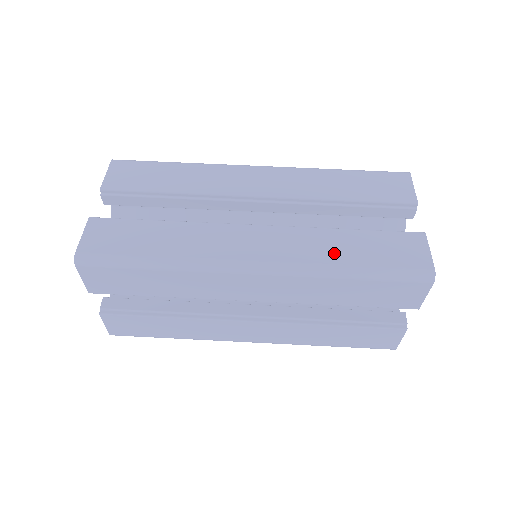
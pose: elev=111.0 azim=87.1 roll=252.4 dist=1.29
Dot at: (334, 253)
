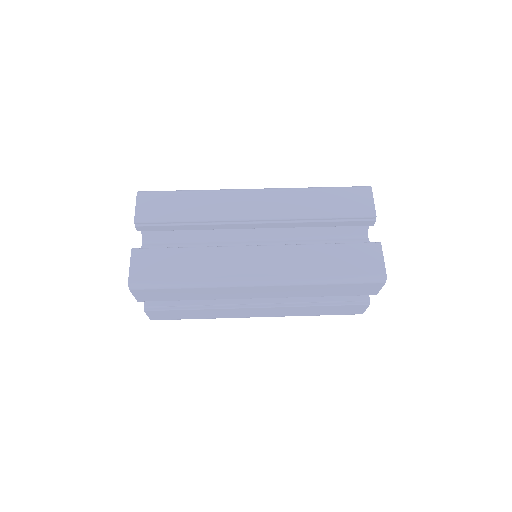
Dot at: (315, 266)
